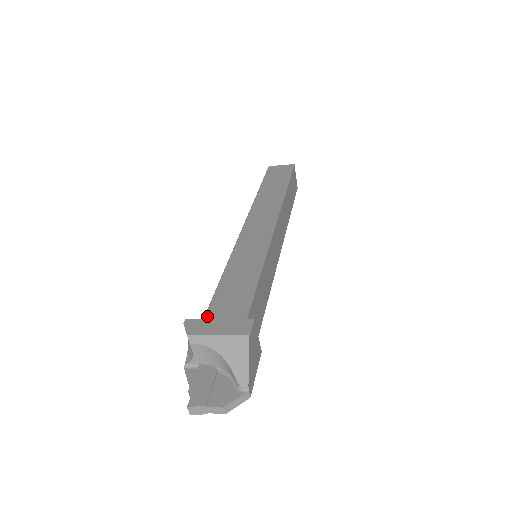
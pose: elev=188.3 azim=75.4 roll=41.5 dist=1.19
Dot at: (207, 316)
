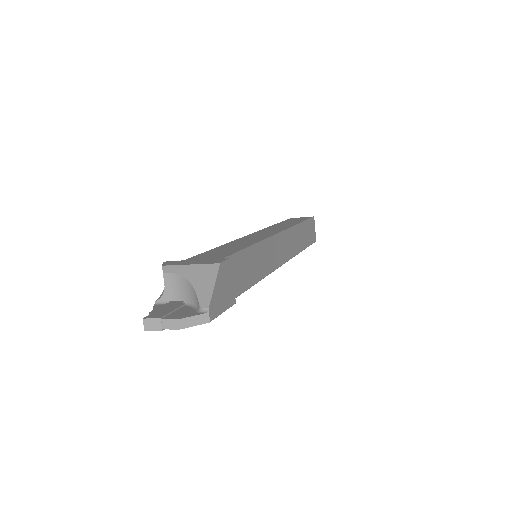
Dot at: (187, 259)
